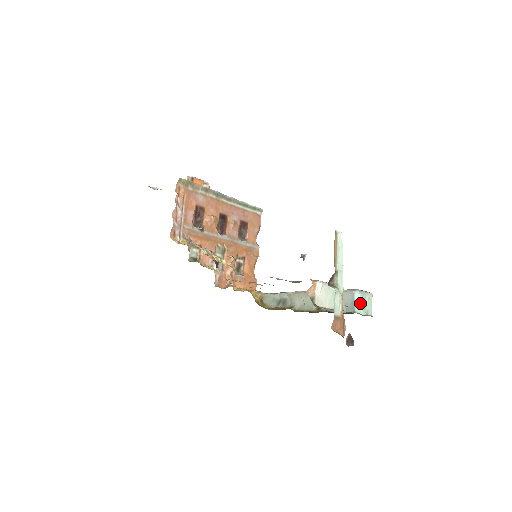
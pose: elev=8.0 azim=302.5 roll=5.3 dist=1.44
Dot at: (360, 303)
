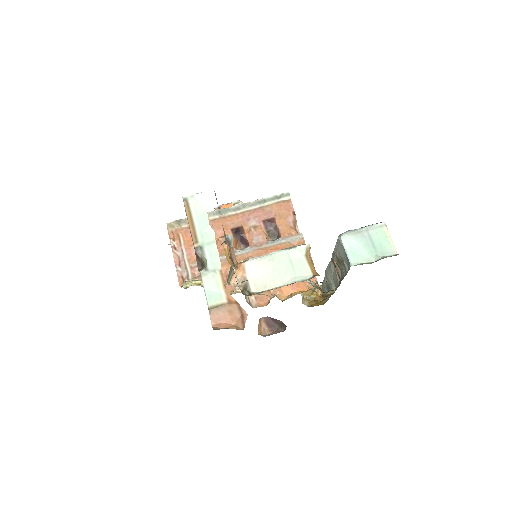
Dot at: (358, 248)
